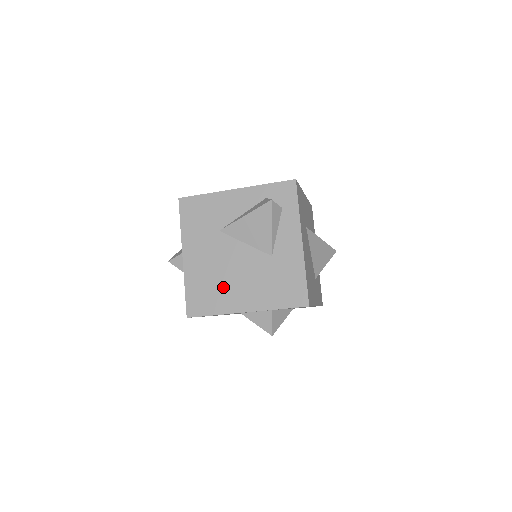
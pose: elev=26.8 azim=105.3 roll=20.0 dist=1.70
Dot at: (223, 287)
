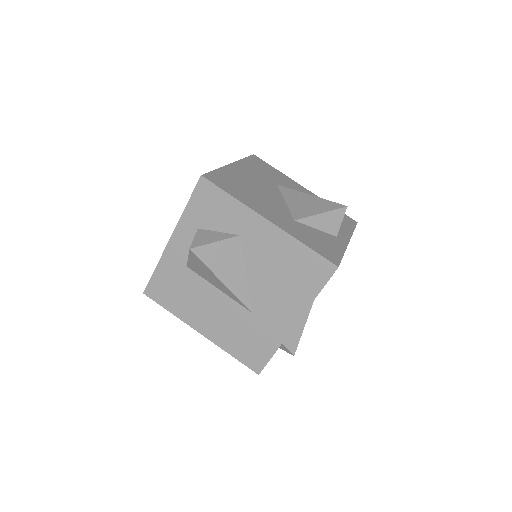
Dot at: occluded
